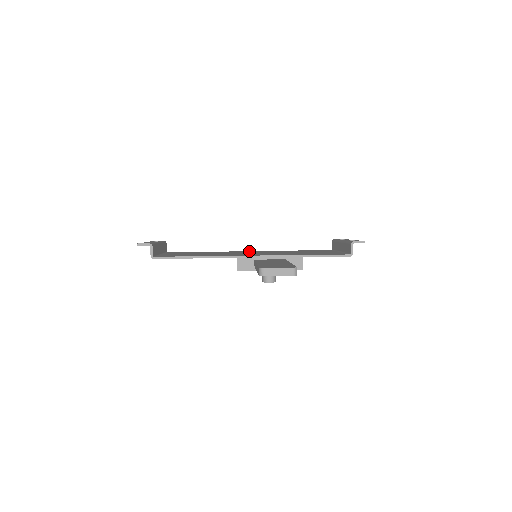
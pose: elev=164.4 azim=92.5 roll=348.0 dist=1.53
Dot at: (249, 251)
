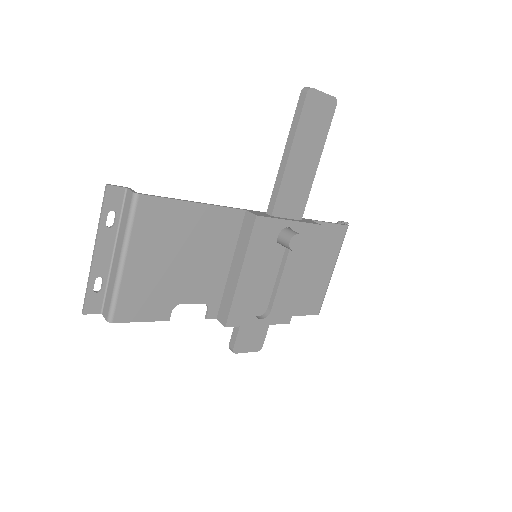
Dot at: occluded
